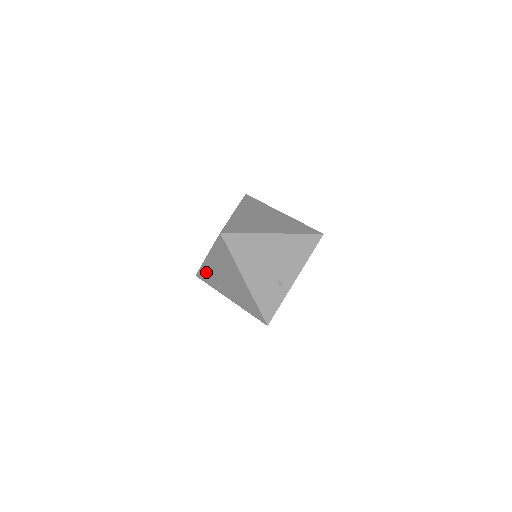
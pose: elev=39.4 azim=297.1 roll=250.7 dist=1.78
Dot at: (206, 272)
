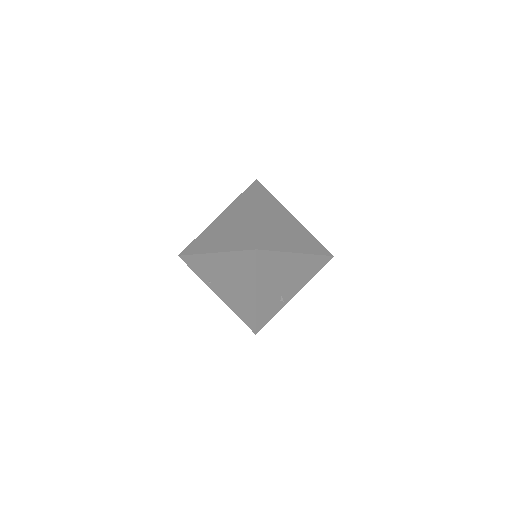
Dot at: (200, 262)
